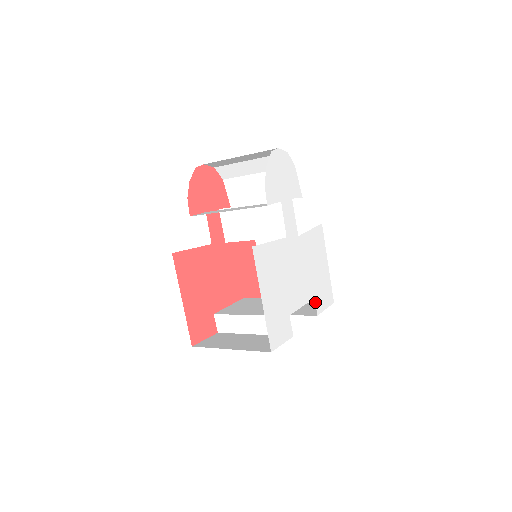
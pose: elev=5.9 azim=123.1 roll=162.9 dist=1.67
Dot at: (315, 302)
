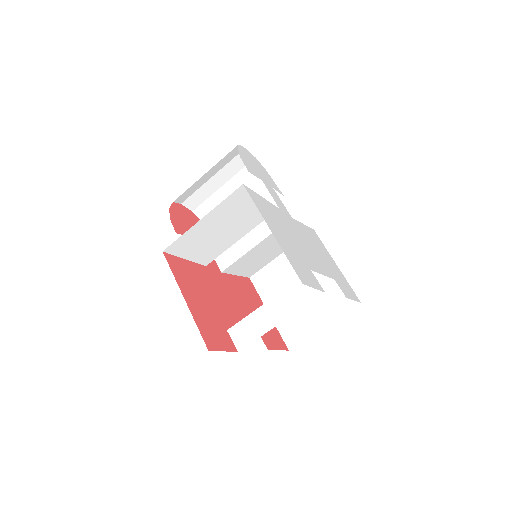
Dot at: occluded
